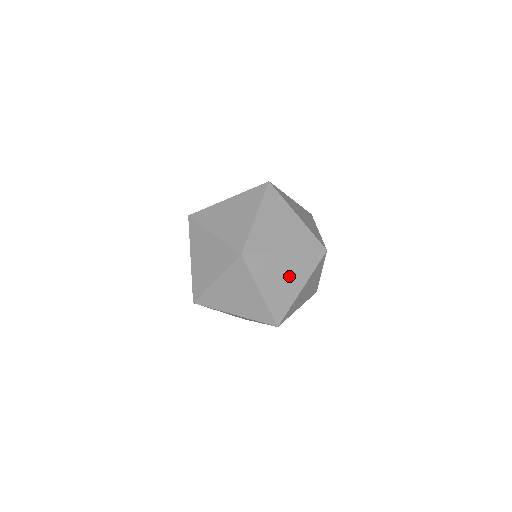
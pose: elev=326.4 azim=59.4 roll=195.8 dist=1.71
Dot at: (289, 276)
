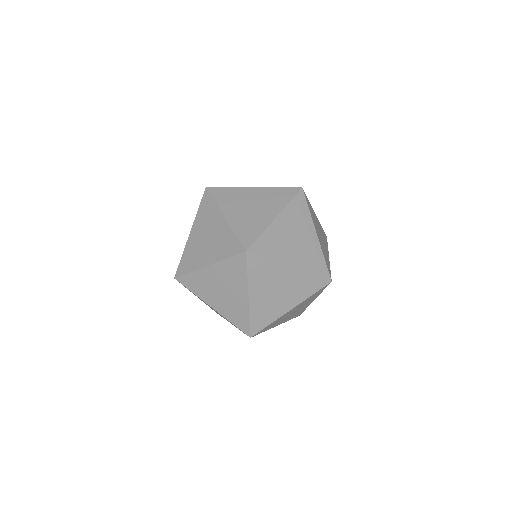
Dot at: (258, 206)
